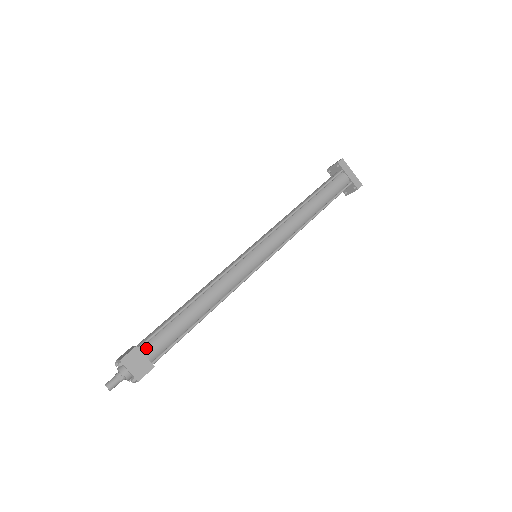
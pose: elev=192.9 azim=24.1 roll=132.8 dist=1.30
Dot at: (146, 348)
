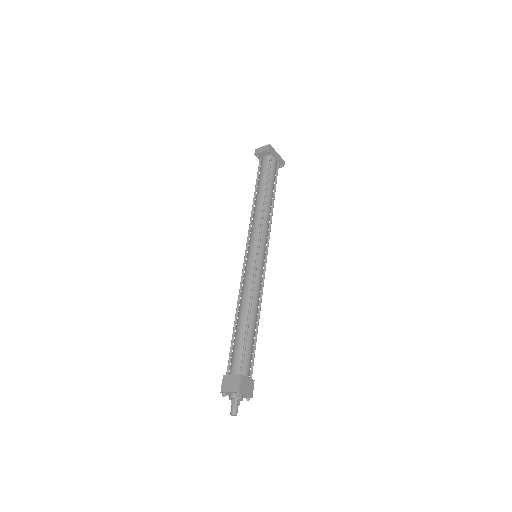
Dot at: (244, 371)
